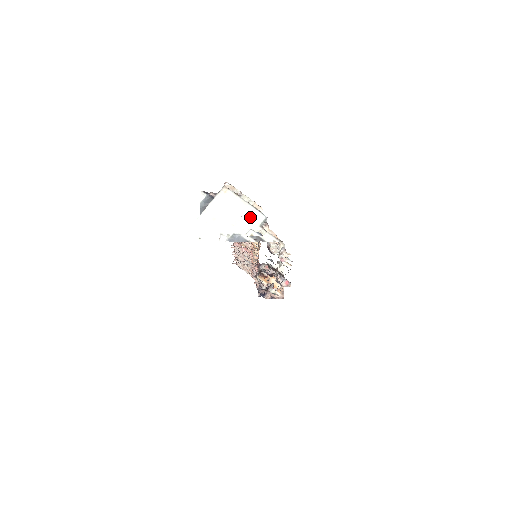
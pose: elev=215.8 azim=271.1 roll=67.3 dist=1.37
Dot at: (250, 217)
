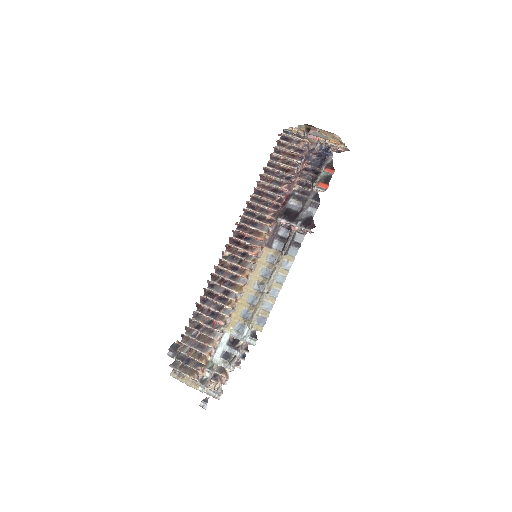
Dot at: occluded
